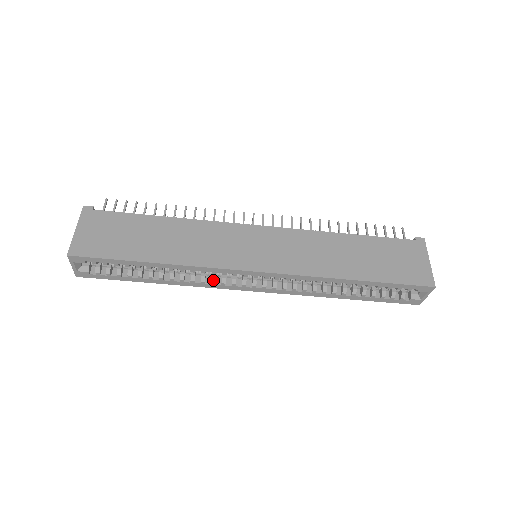
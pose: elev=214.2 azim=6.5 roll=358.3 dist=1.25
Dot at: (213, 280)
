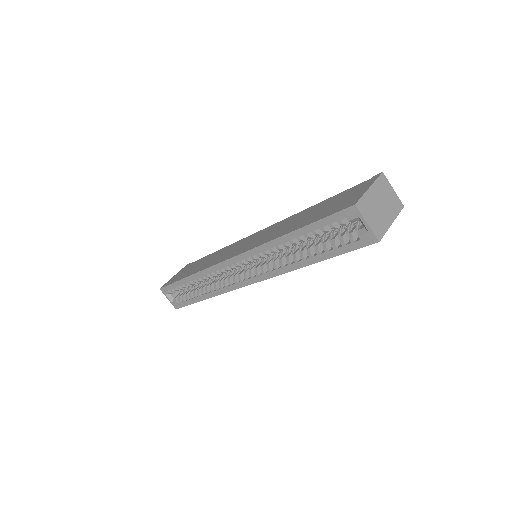
Dot at: (224, 282)
